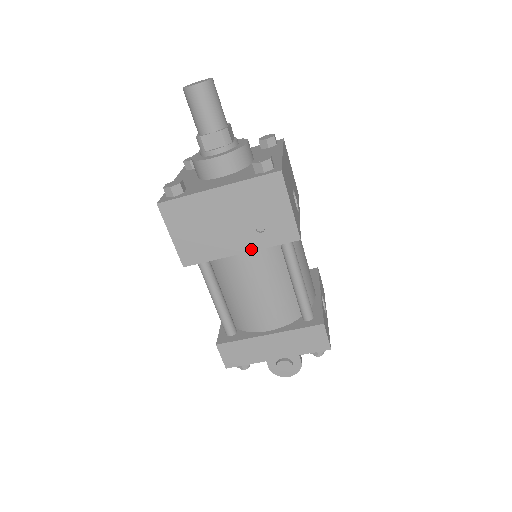
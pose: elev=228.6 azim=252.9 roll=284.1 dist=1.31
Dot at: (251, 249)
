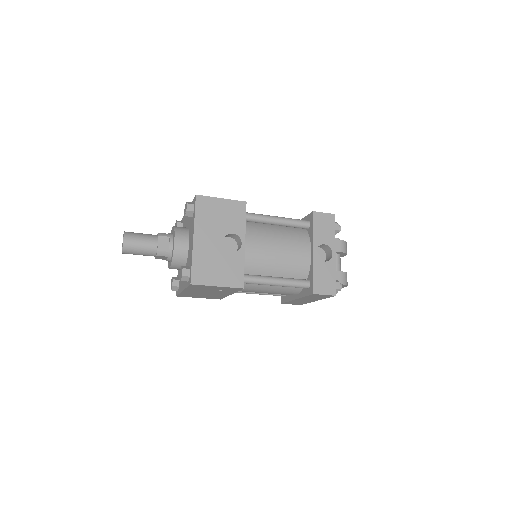
Dot at: (232, 293)
